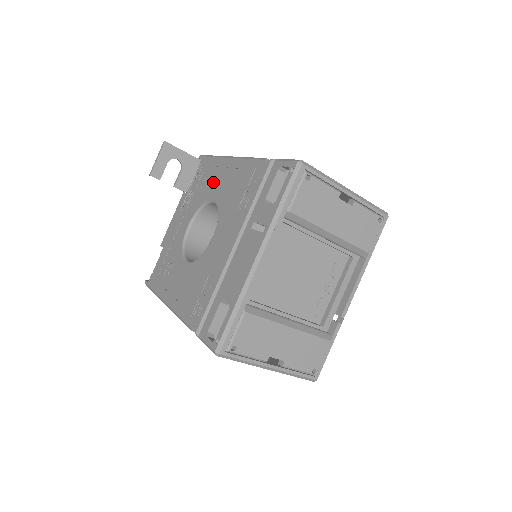
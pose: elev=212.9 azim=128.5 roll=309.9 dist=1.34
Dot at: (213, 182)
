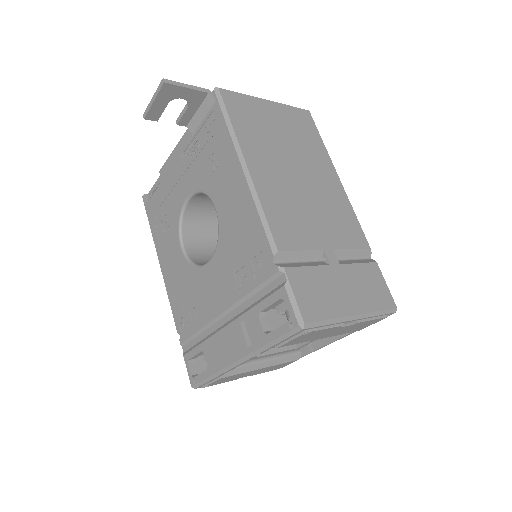
Dot at: (220, 179)
